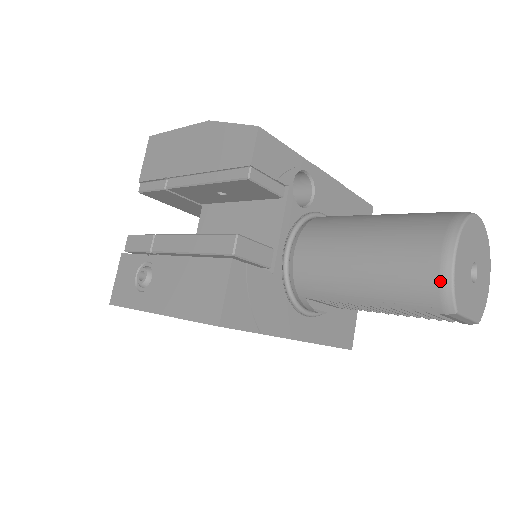
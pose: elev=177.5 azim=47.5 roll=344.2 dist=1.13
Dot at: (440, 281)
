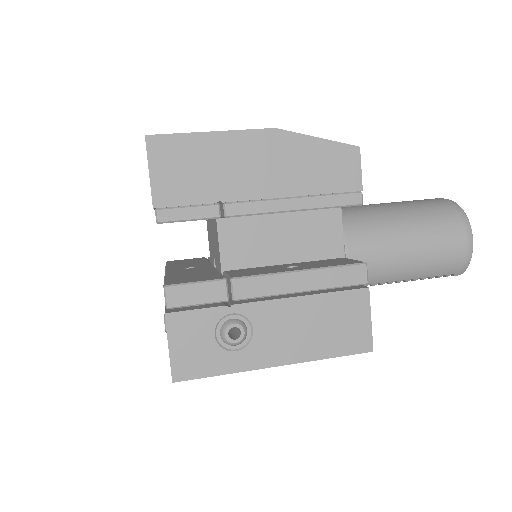
Dot at: (466, 257)
